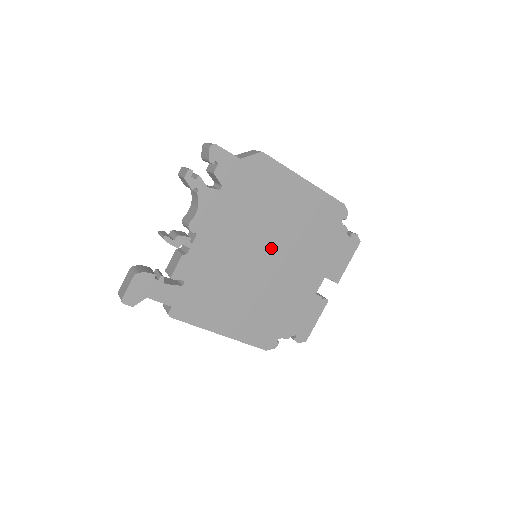
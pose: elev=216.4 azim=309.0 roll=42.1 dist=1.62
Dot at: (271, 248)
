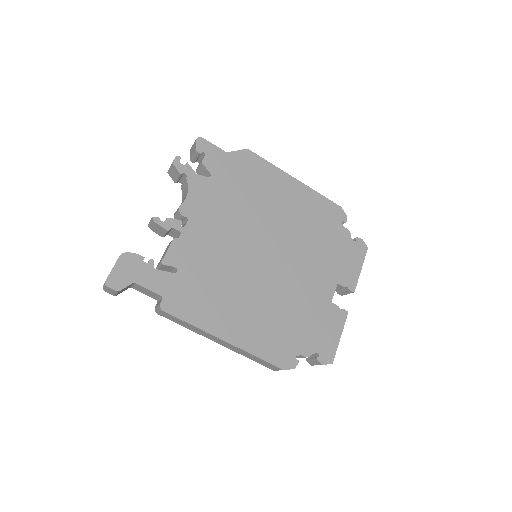
Dot at: (271, 243)
